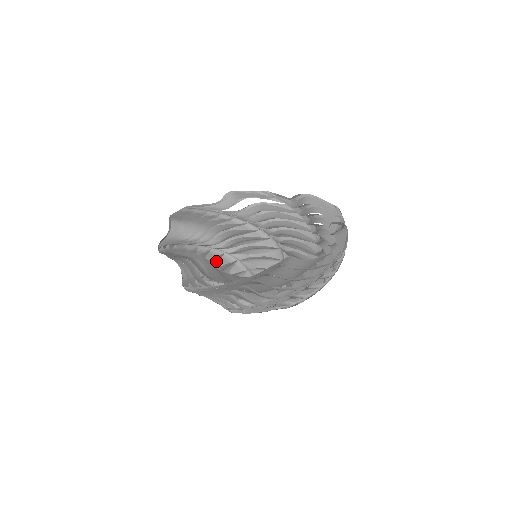
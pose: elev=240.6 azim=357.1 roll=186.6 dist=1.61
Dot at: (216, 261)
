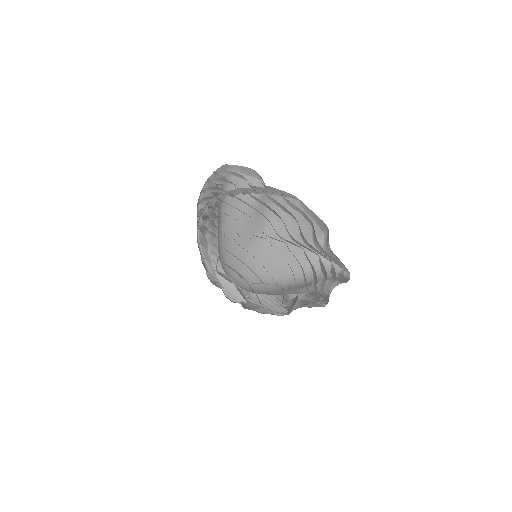
Dot at: occluded
